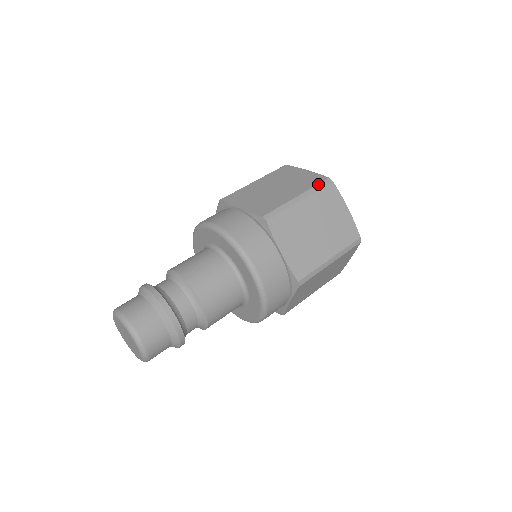
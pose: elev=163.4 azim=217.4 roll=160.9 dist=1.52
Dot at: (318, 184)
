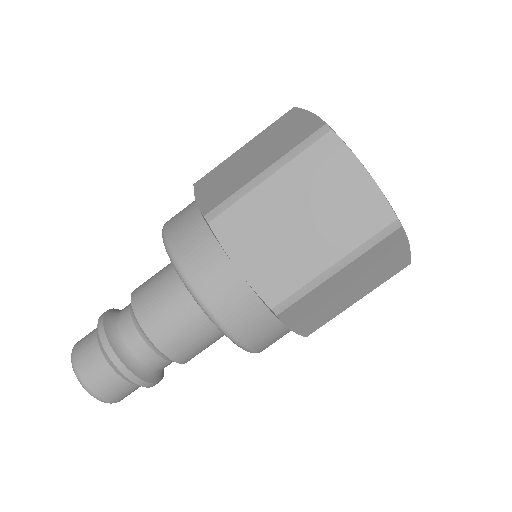
Dot at: (303, 140)
